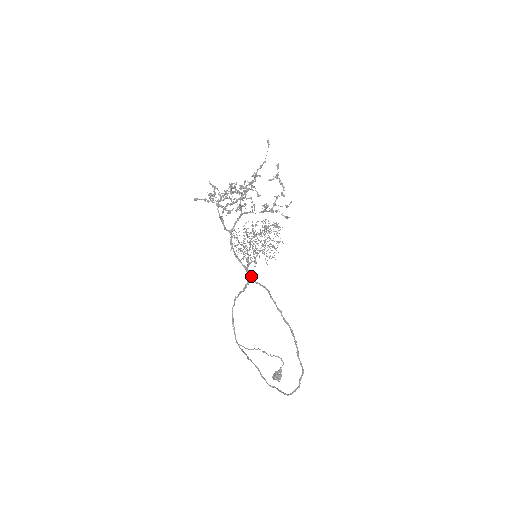
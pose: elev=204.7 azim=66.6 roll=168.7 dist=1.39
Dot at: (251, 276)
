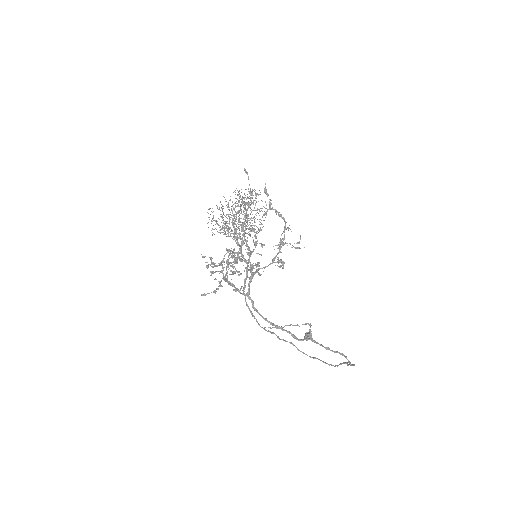
Dot at: occluded
